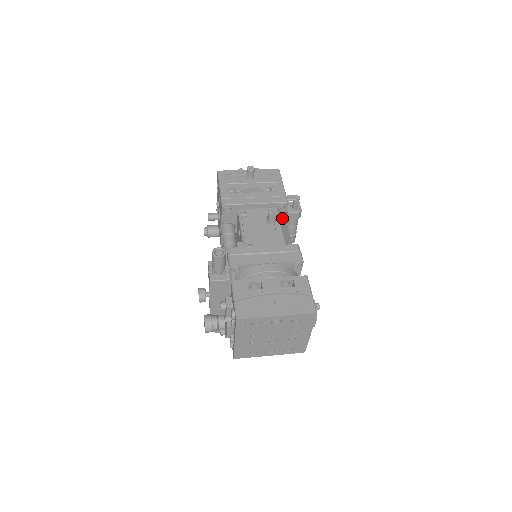
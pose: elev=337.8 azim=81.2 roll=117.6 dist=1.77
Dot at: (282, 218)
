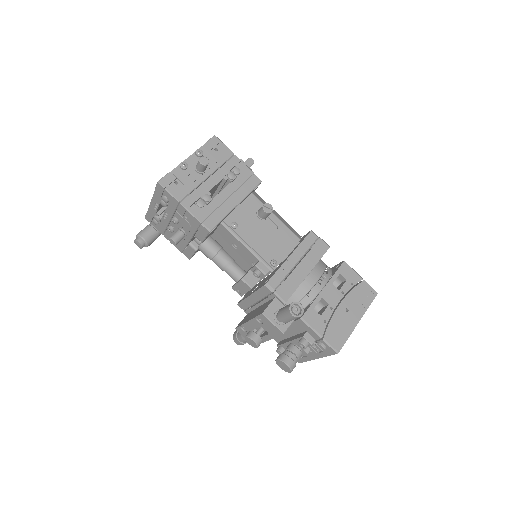
Dot at: (262, 201)
